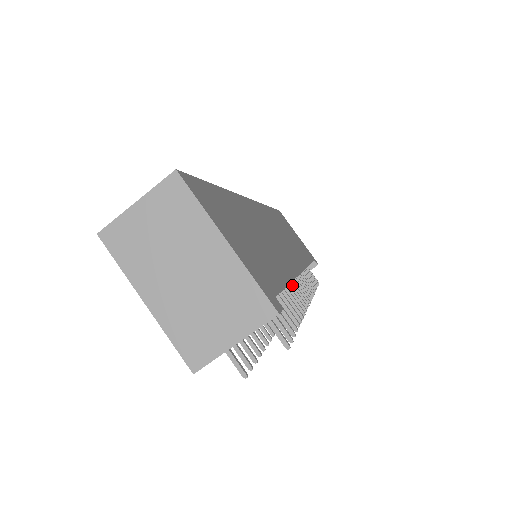
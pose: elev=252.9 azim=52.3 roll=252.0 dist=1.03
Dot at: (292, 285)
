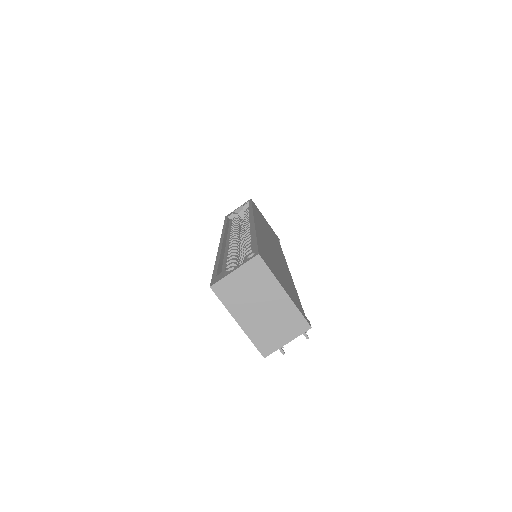
Dot at: occluded
